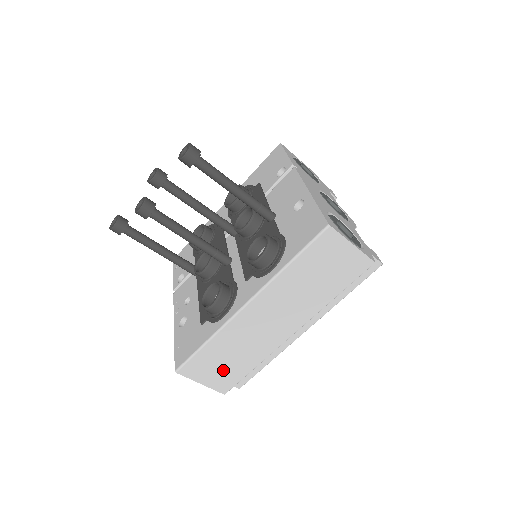
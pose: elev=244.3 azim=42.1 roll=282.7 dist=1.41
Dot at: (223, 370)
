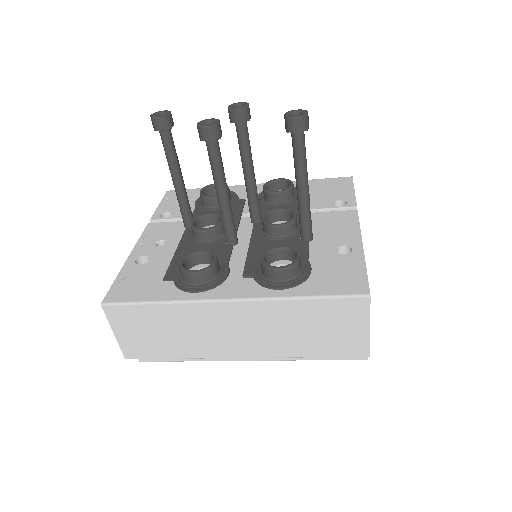
Dot at: (147, 338)
